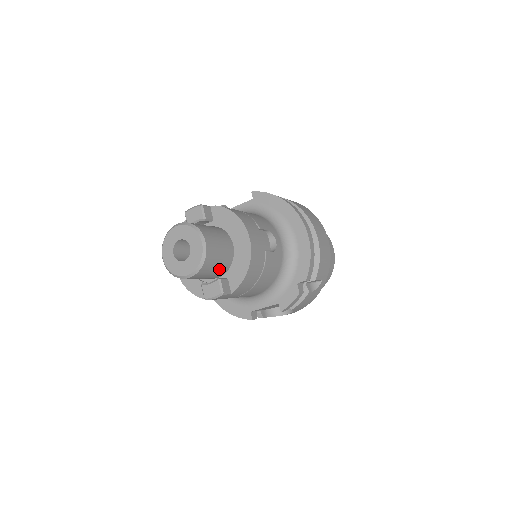
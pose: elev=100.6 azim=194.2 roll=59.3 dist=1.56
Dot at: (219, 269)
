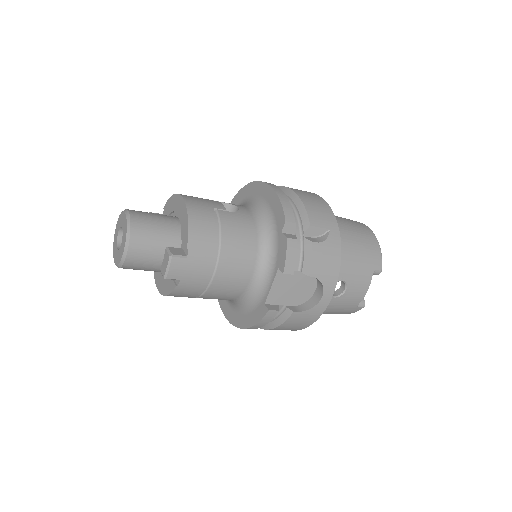
Dot at: (165, 240)
